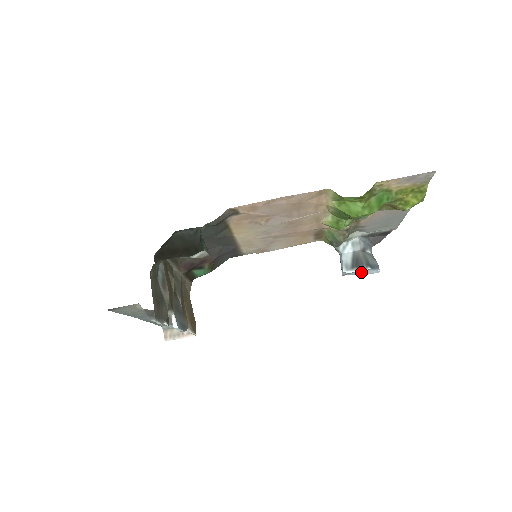
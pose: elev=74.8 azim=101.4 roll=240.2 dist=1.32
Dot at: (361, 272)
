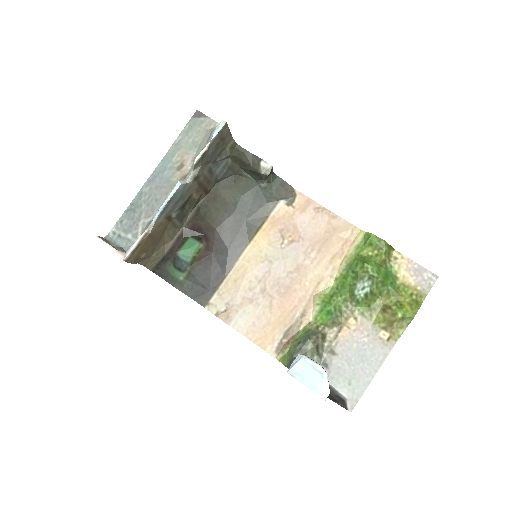
Dot at: (311, 378)
